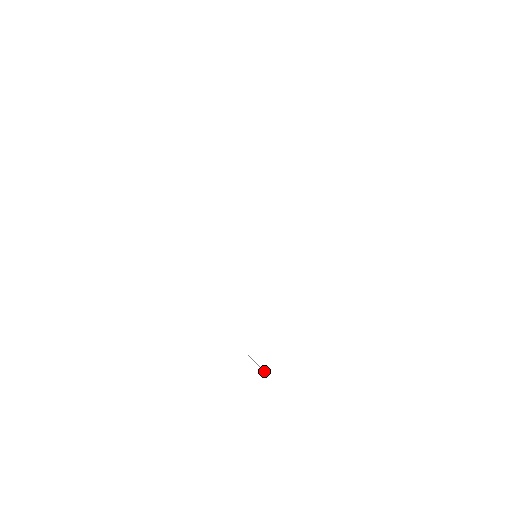
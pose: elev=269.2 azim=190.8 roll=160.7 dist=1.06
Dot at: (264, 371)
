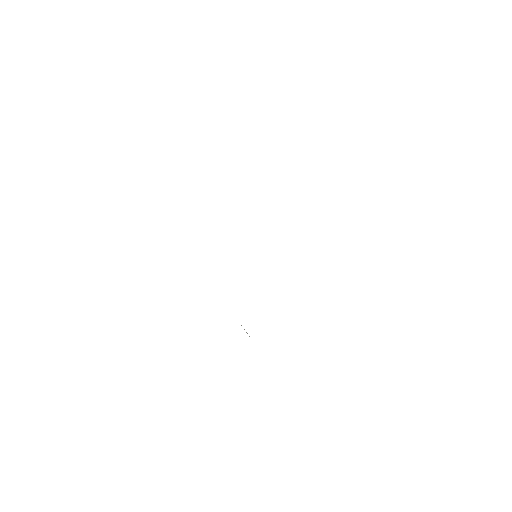
Dot at: occluded
